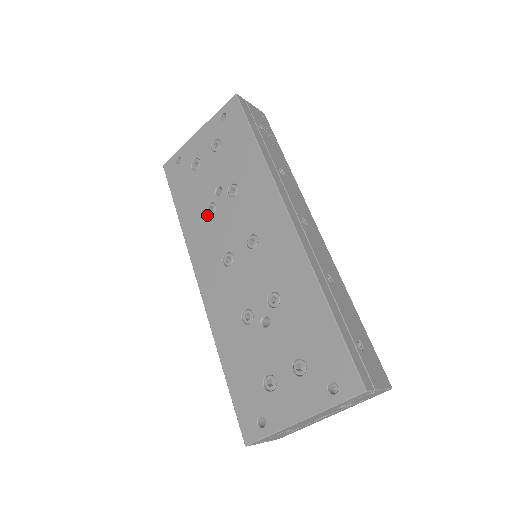
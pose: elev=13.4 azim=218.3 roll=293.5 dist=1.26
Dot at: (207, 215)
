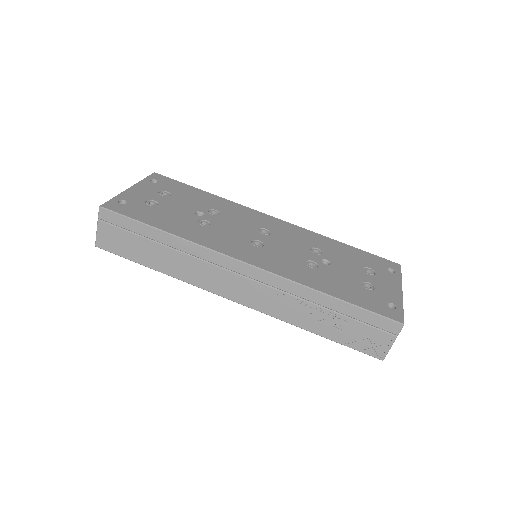
Dot at: (205, 226)
